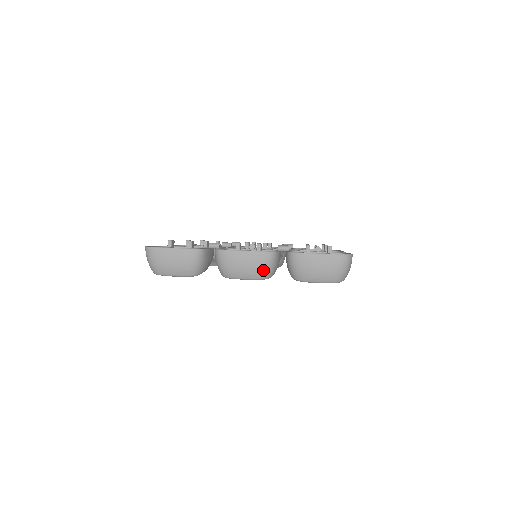
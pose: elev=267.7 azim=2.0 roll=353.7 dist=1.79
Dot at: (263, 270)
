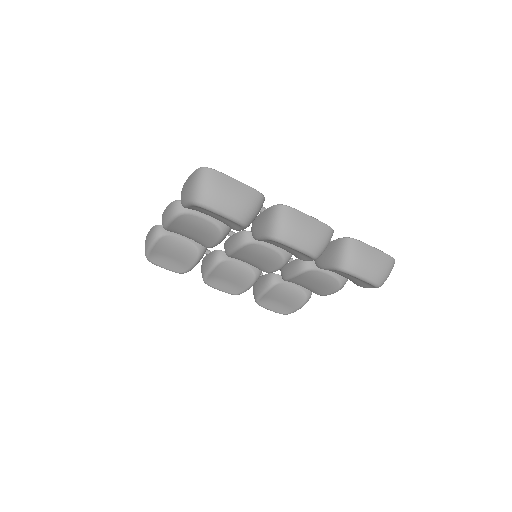
Dot at: (320, 244)
